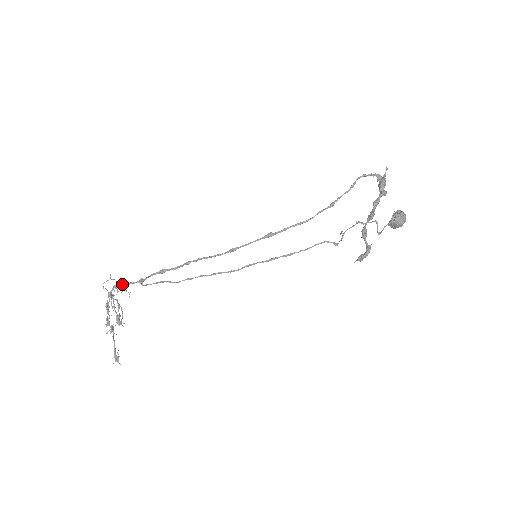
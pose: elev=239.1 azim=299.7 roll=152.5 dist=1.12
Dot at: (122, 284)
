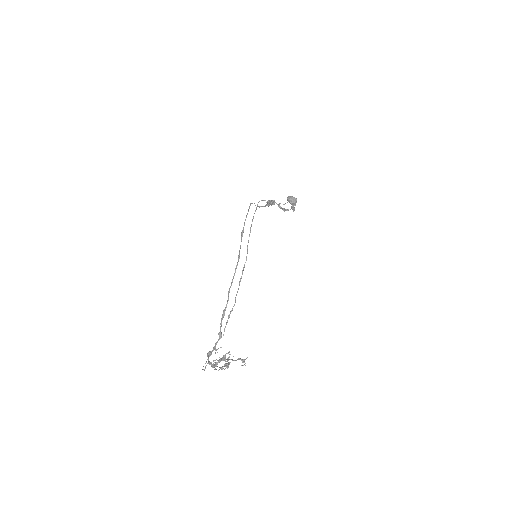
Dot at: (212, 351)
